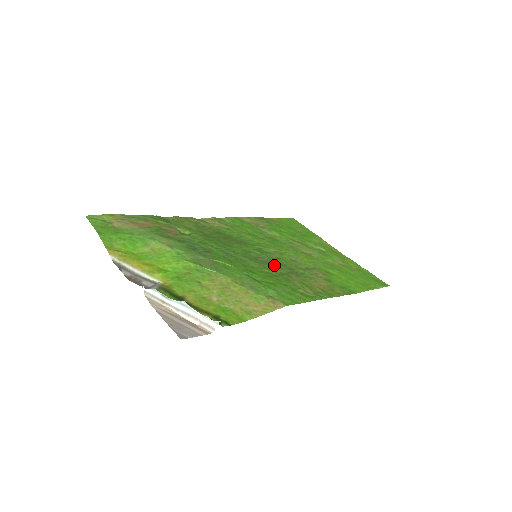
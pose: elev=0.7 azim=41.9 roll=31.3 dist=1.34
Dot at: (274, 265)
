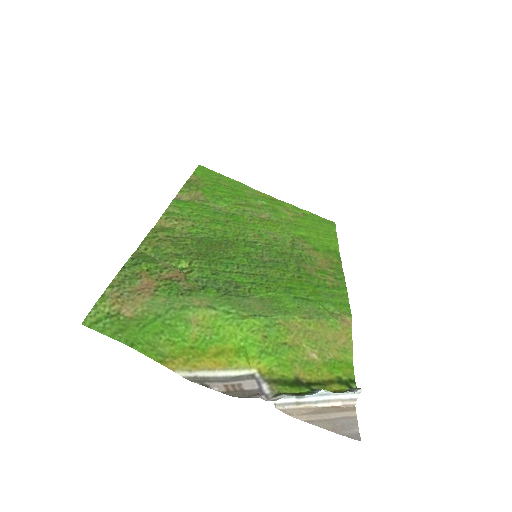
Dot at: (280, 260)
